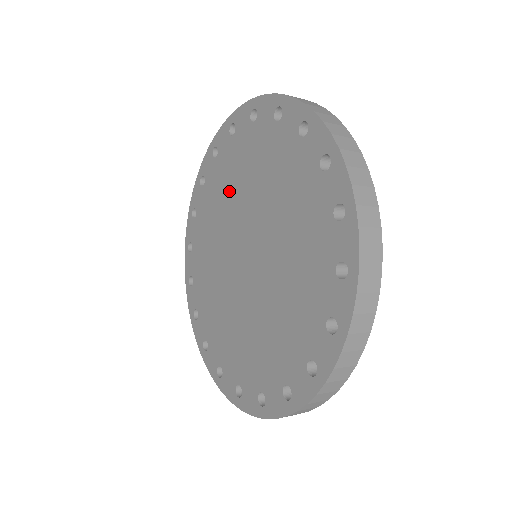
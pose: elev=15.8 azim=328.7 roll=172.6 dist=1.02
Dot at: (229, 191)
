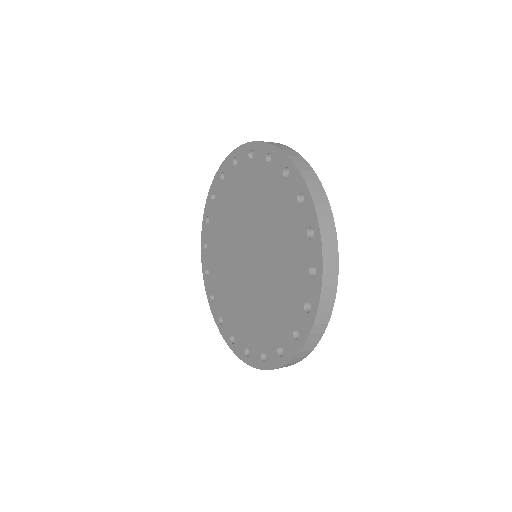
Dot at: (242, 201)
